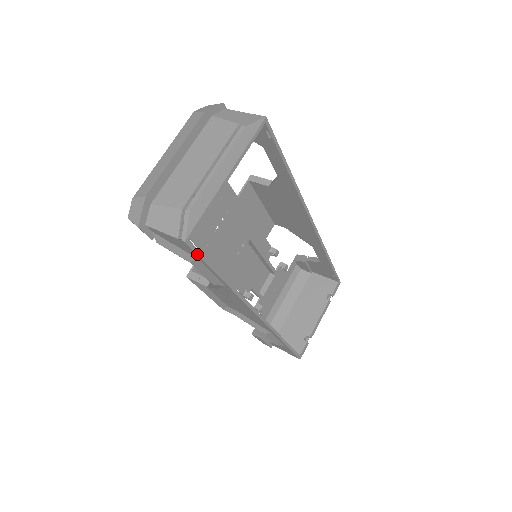
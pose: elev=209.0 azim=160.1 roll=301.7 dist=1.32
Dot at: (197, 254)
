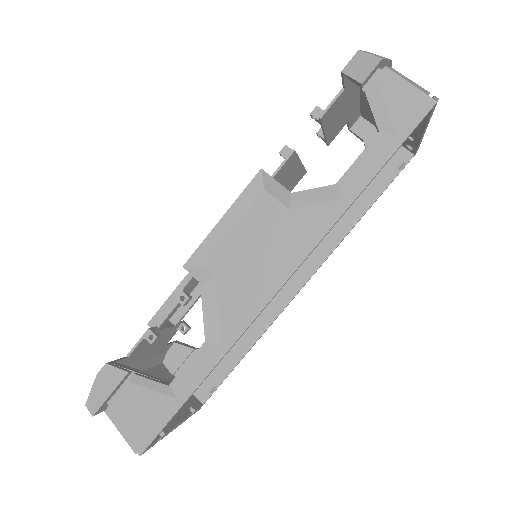
Dot at: (416, 126)
